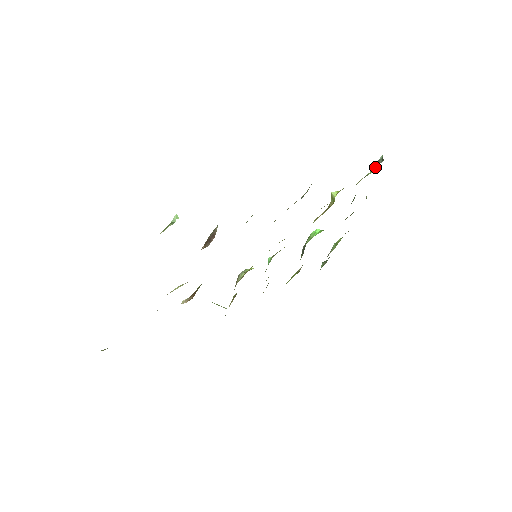
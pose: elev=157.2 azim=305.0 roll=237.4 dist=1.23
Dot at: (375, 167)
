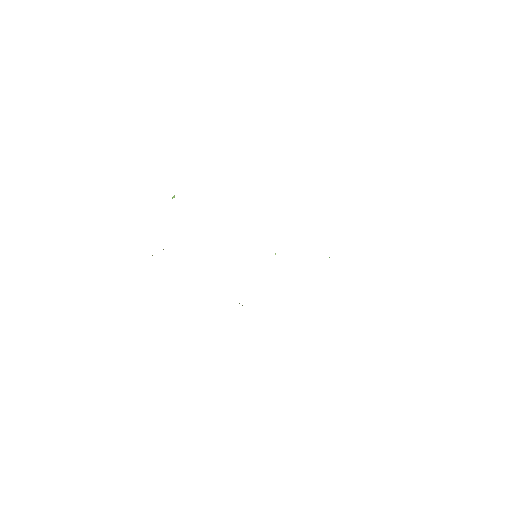
Dot at: occluded
